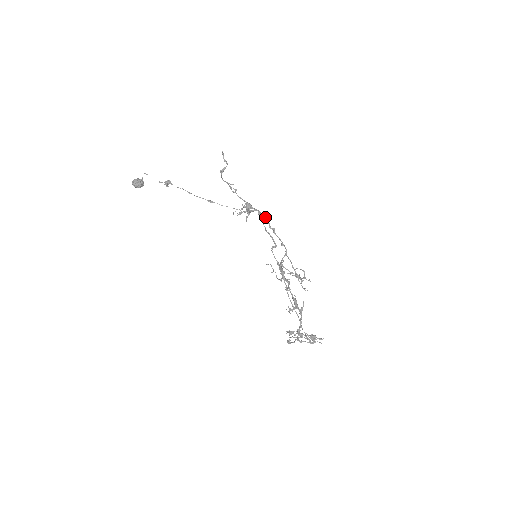
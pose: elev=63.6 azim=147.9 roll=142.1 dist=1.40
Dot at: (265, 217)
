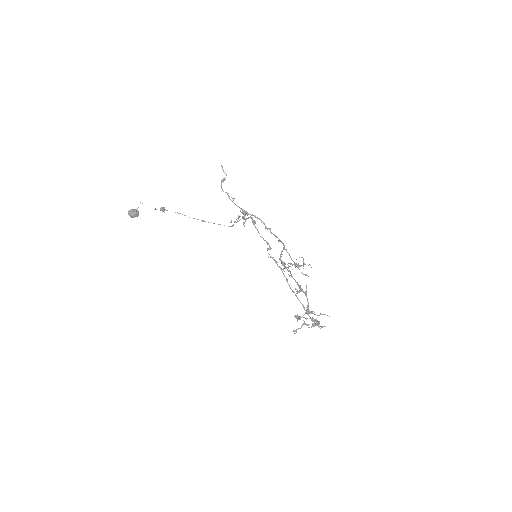
Dot at: (261, 220)
